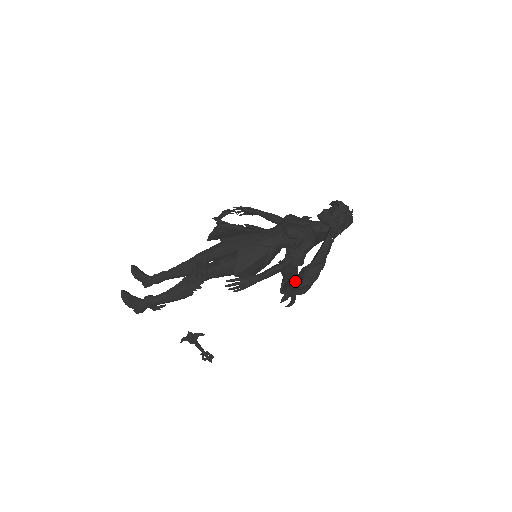
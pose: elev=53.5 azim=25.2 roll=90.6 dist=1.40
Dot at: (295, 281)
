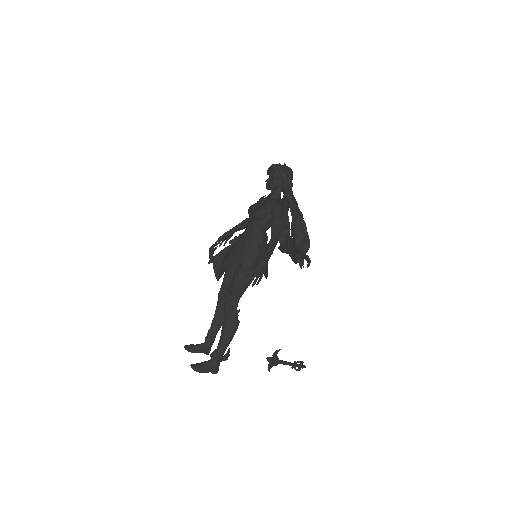
Dot at: (294, 243)
